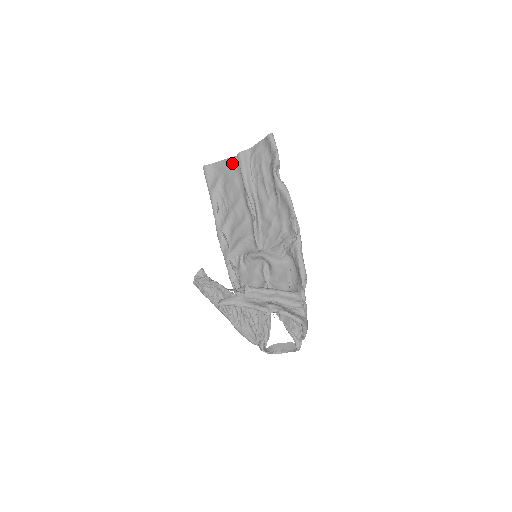
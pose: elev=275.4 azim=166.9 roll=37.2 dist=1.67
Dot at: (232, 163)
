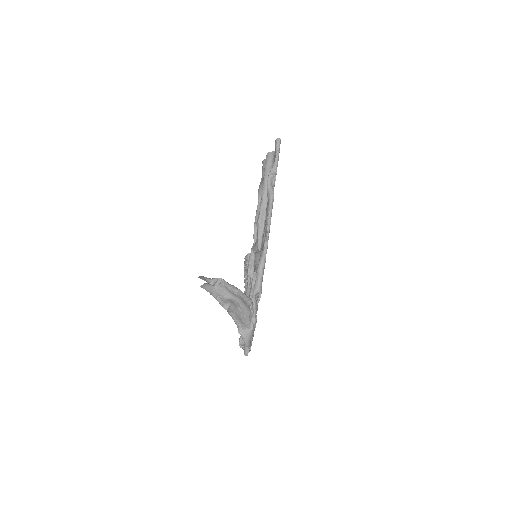
Dot at: occluded
